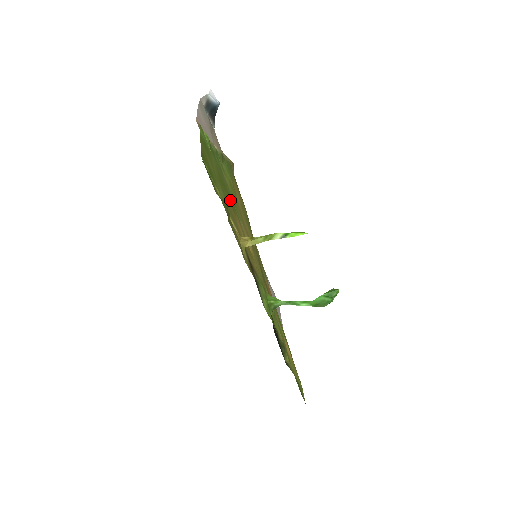
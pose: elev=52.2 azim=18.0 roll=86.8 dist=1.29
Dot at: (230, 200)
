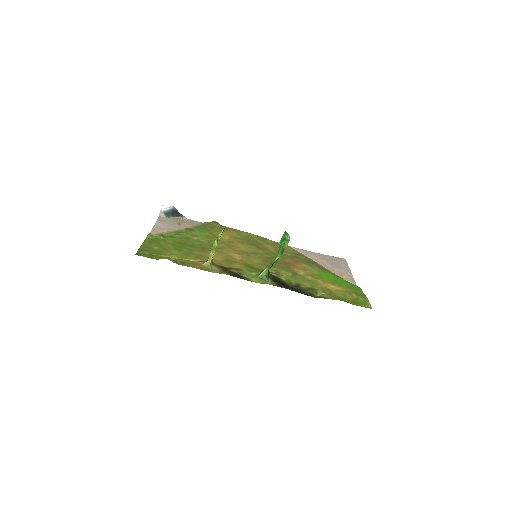
Dot at: (199, 248)
